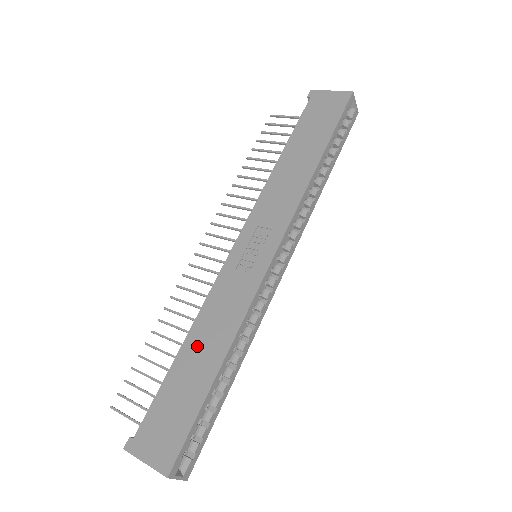
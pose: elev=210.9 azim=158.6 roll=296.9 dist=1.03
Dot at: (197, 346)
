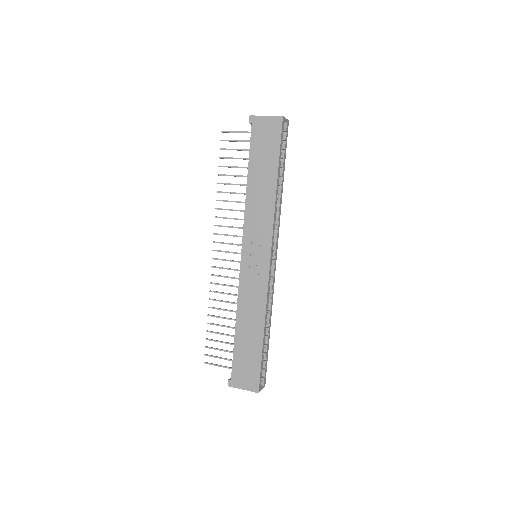
Dot at: (245, 325)
